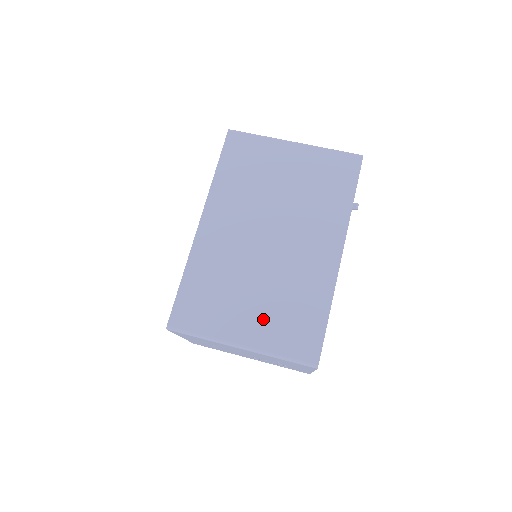
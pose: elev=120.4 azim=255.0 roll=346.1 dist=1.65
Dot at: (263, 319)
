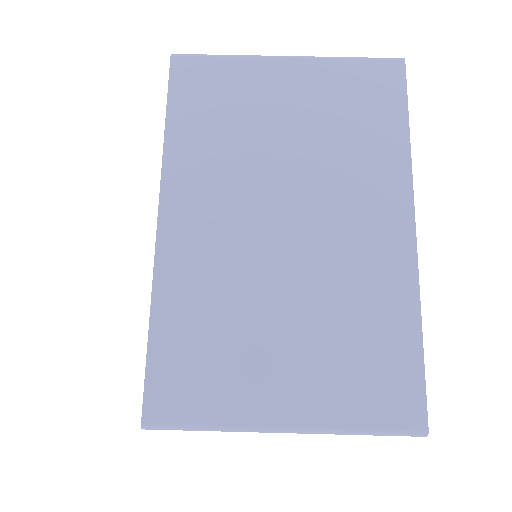
Dot at: (312, 371)
